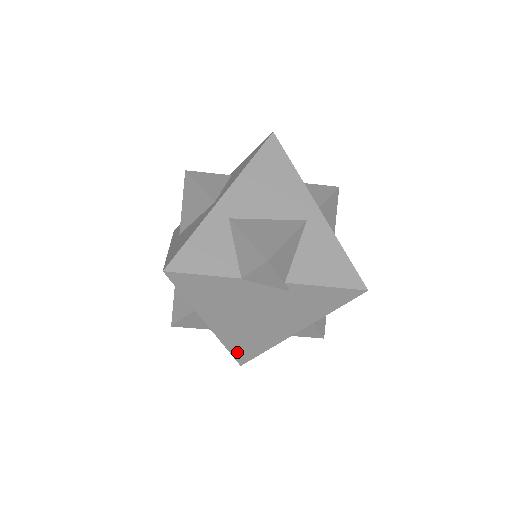
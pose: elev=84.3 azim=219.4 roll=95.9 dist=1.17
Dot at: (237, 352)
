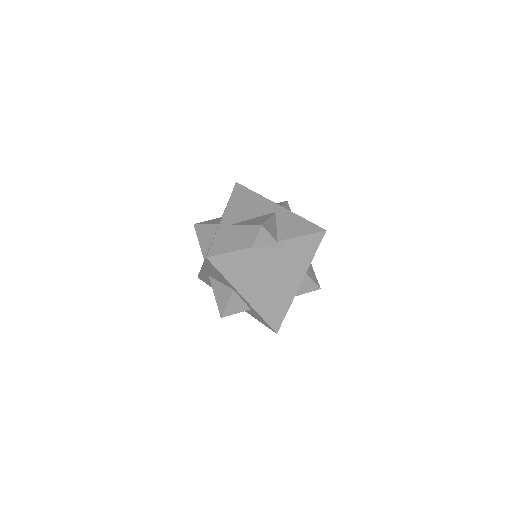
Dot at: (270, 319)
